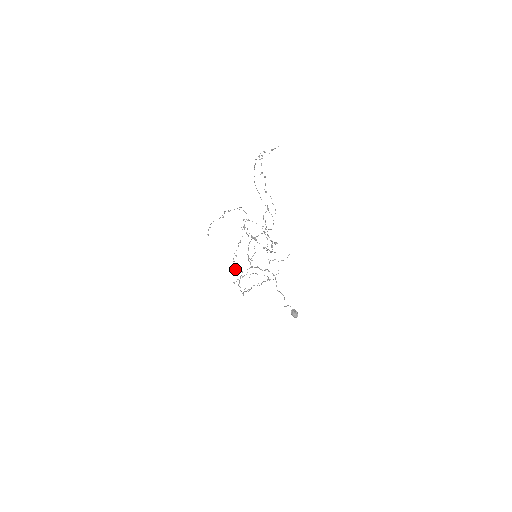
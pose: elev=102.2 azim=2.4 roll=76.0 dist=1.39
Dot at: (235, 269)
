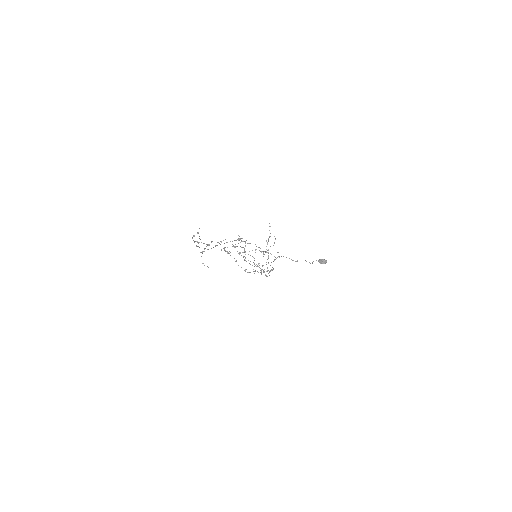
Dot at: occluded
